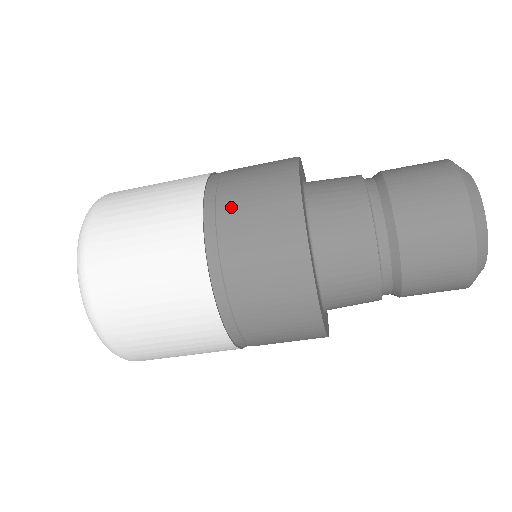
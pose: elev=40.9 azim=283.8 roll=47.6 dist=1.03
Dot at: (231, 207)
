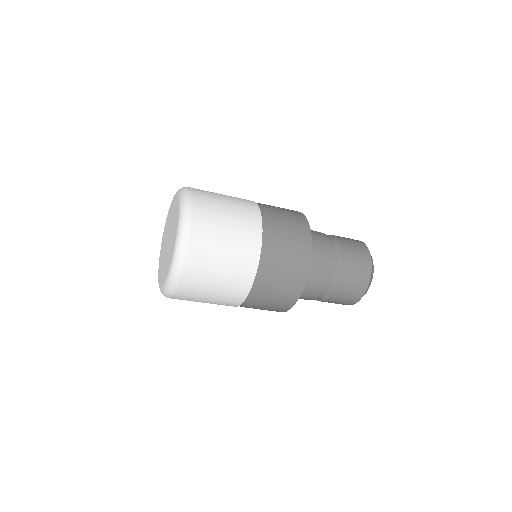
Dot at: (270, 279)
